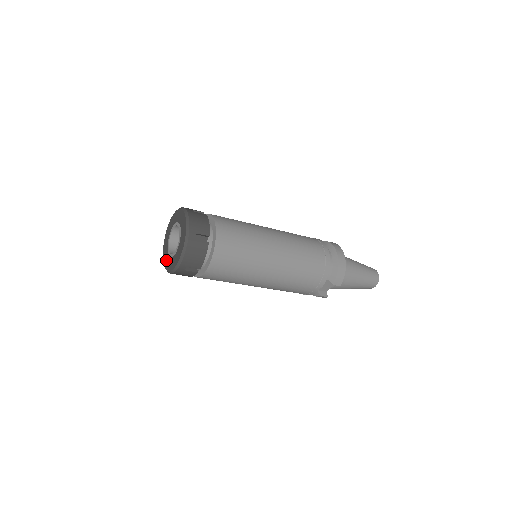
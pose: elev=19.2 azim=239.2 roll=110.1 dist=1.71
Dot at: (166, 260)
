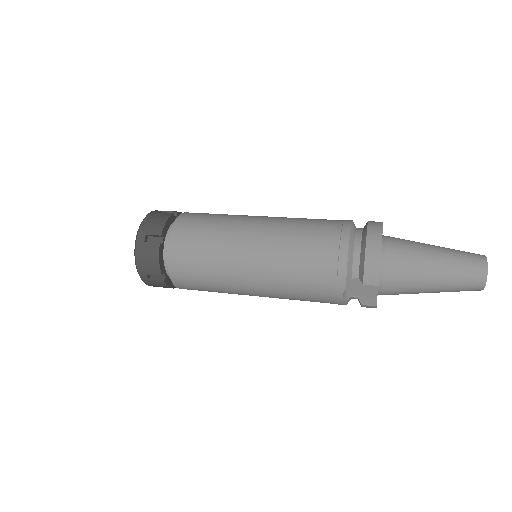
Dot at: occluded
